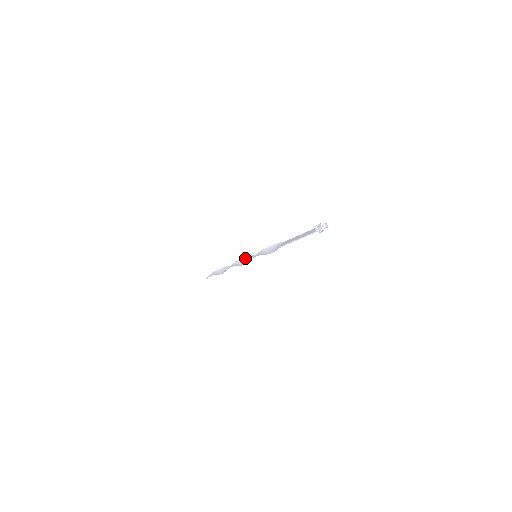
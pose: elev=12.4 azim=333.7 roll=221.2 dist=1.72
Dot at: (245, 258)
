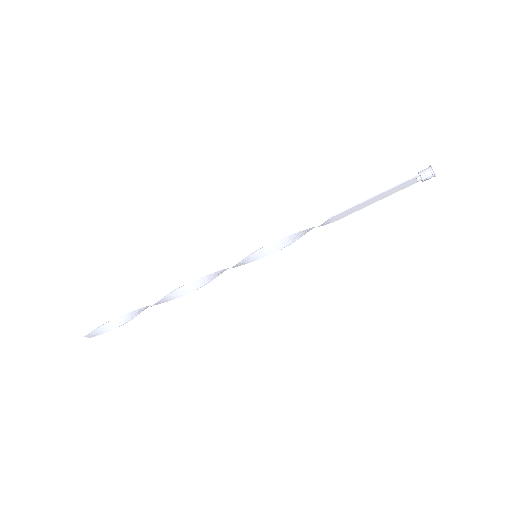
Dot at: (224, 269)
